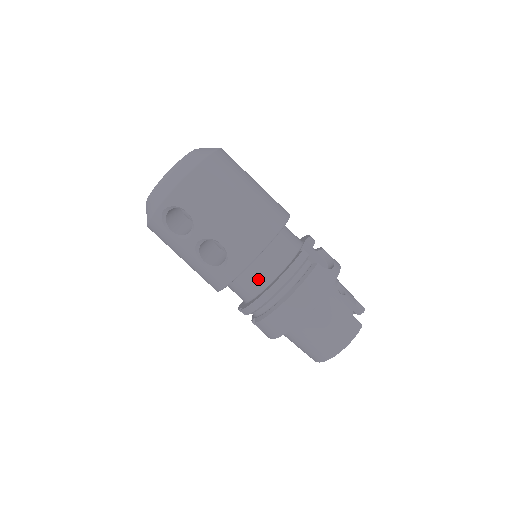
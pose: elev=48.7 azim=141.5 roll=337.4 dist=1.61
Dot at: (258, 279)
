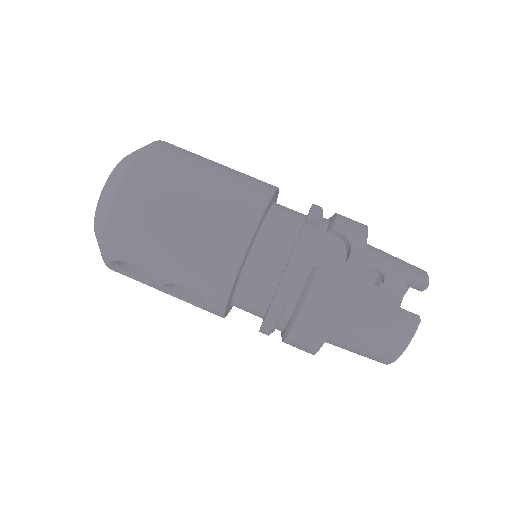
Dot at: (252, 305)
